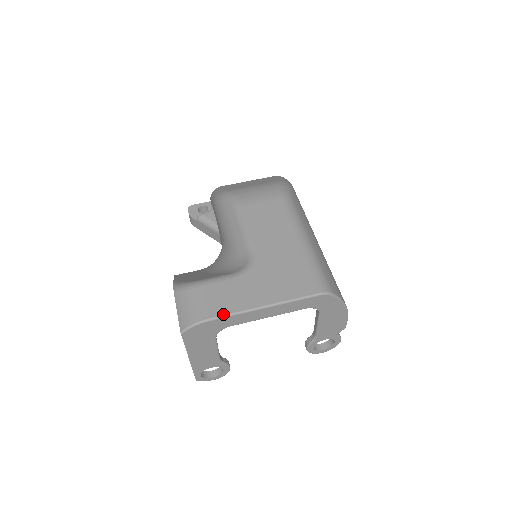
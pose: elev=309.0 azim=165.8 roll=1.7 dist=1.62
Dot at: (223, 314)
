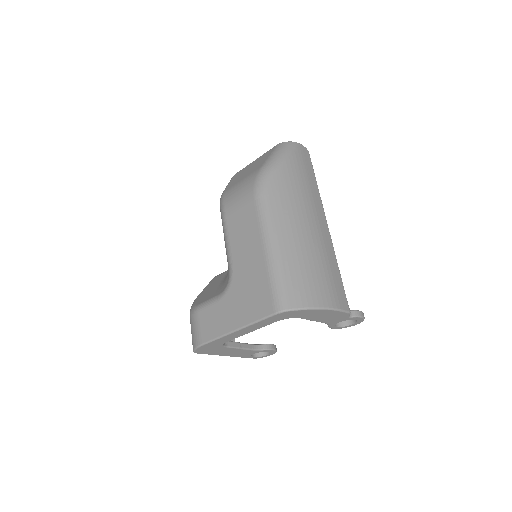
Dot at: (210, 339)
